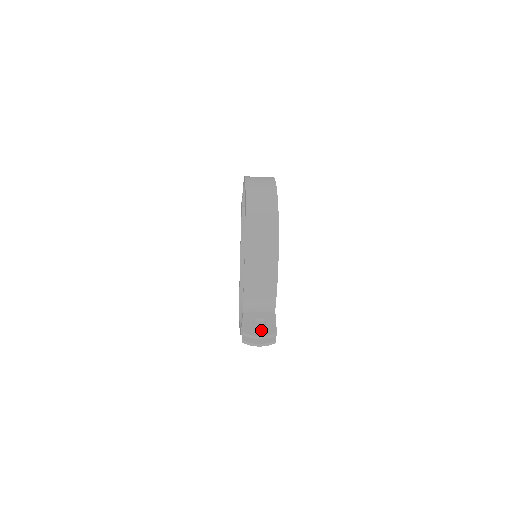
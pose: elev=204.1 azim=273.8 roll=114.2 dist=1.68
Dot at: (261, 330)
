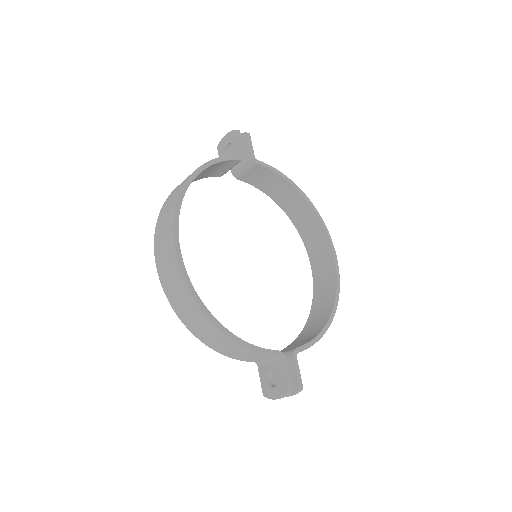
Dot at: (275, 390)
